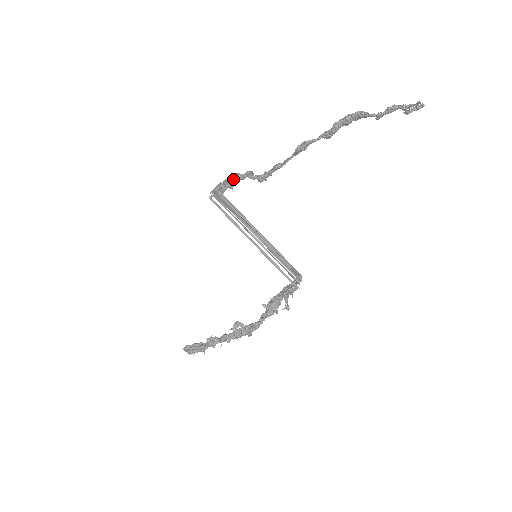
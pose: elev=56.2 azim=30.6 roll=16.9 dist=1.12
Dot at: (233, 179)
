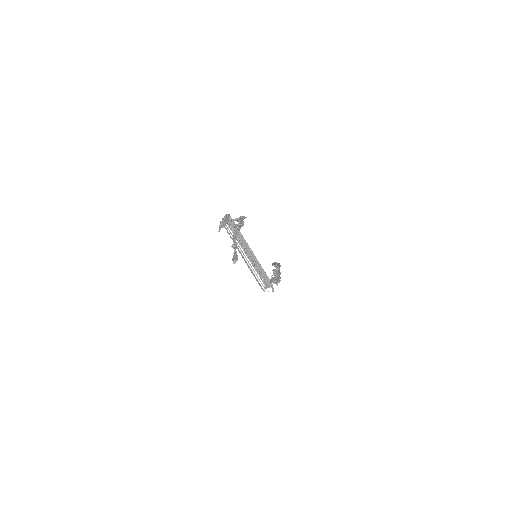
Dot at: occluded
